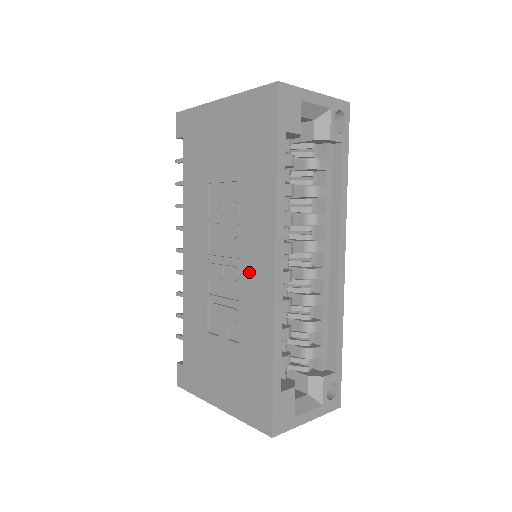
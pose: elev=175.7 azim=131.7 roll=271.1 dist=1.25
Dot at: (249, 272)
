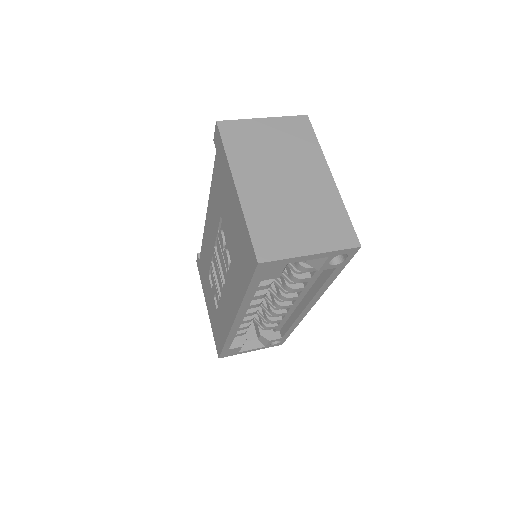
Dot at: (225, 300)
